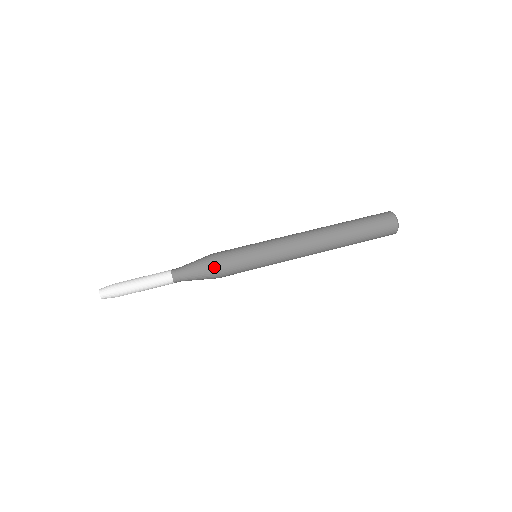
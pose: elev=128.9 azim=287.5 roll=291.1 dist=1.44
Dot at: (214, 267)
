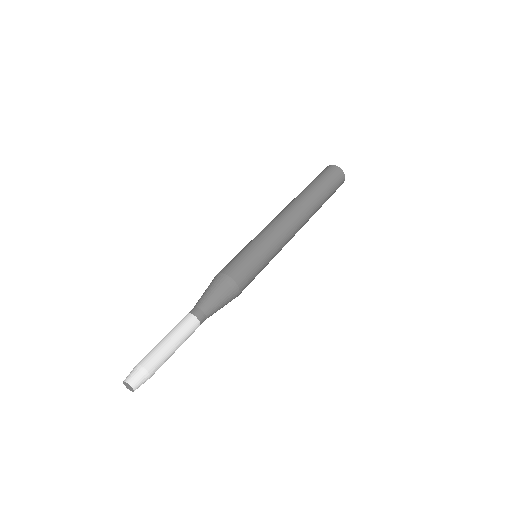
Dot at: (237, 291)
